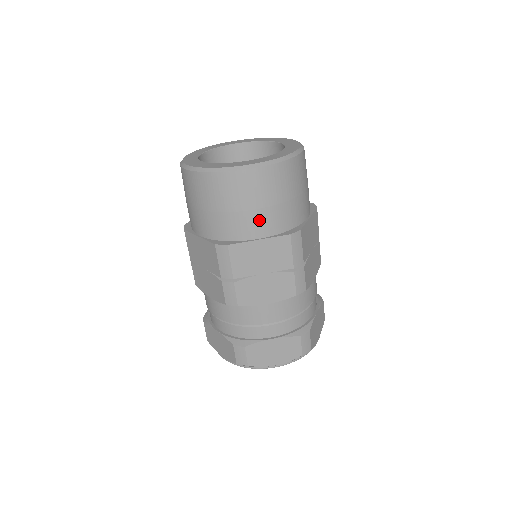
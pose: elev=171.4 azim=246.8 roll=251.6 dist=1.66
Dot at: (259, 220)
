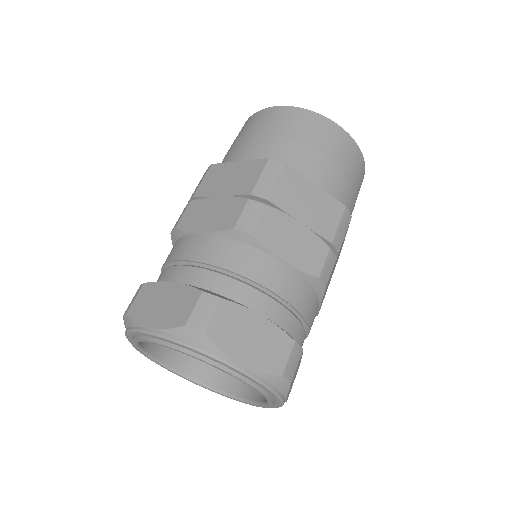
Dot at: (251, 146)
